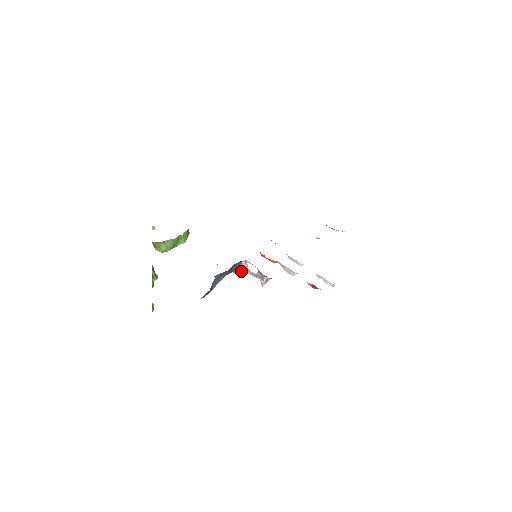
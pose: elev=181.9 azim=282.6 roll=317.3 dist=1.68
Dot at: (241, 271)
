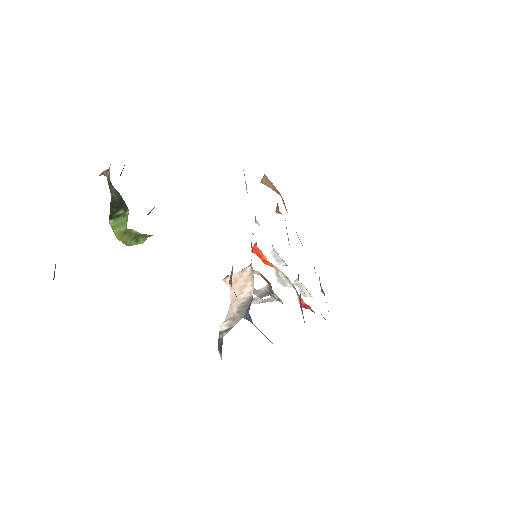
Dot at: occluded
